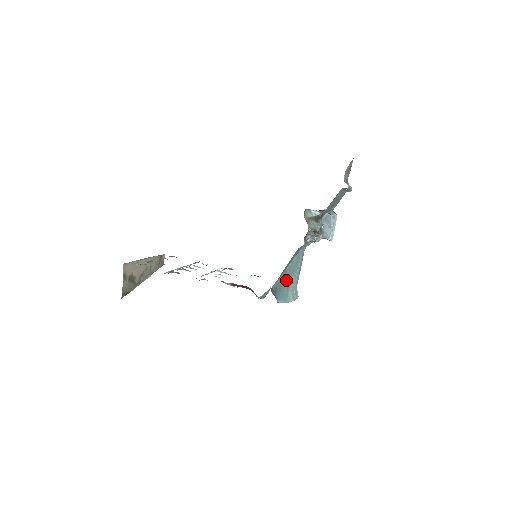
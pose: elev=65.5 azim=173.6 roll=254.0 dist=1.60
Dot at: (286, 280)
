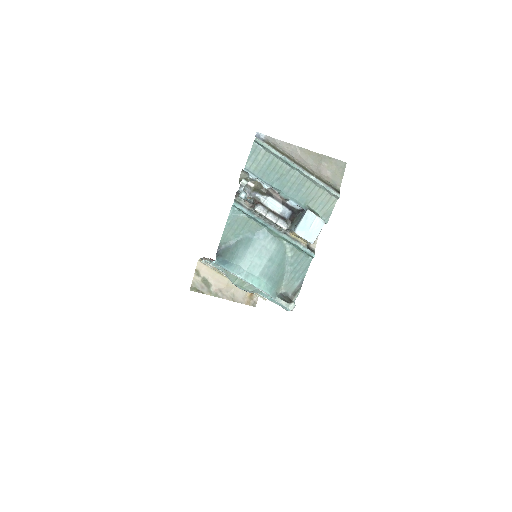
Dot at: (235, 250)
